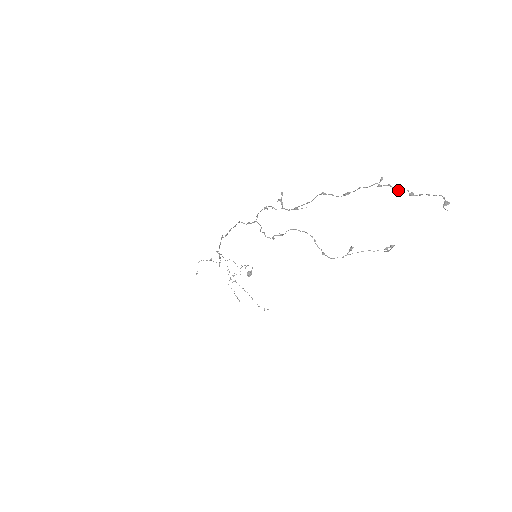
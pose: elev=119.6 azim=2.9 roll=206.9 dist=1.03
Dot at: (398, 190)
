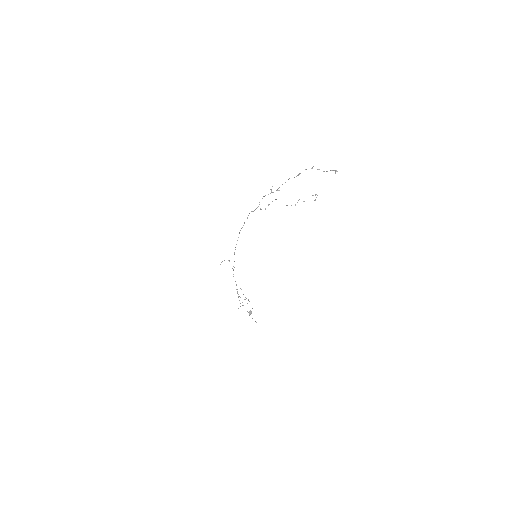
Dot at: (318, 169)
